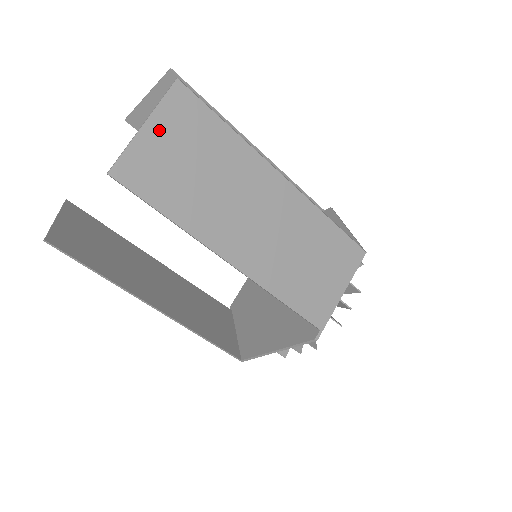
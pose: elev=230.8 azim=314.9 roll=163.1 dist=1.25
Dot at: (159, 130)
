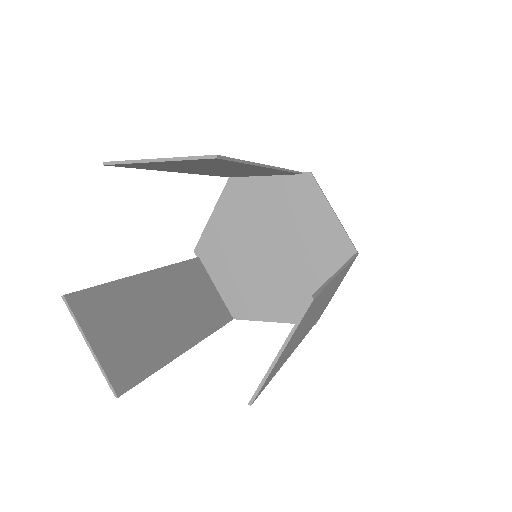
Dot at: (288, 344)
